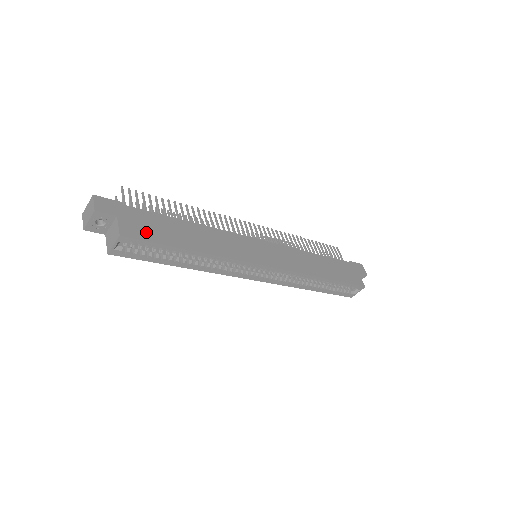
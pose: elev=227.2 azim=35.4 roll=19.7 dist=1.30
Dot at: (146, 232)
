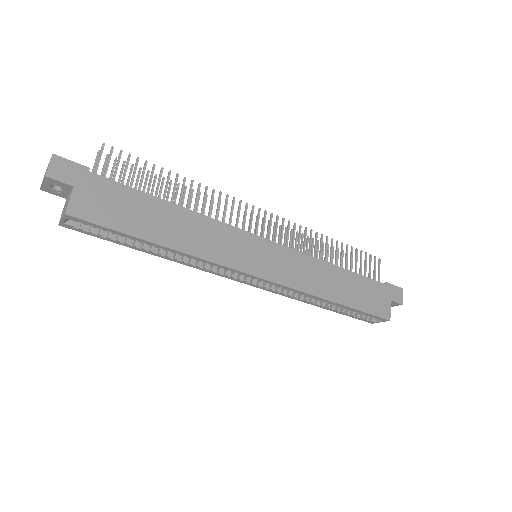
Dot at: (105, 213)
